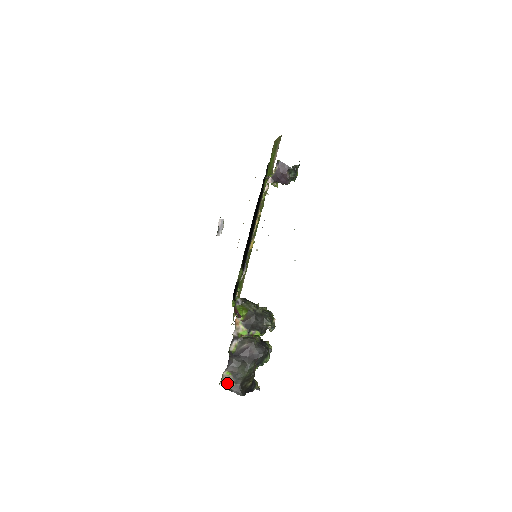
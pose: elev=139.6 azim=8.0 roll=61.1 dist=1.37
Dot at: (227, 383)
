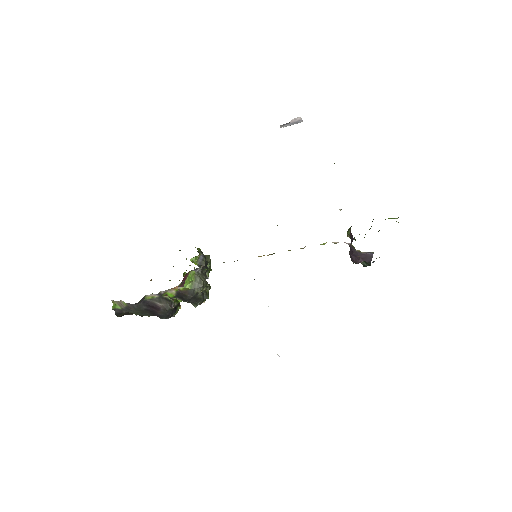
Dot at: (117, 304)
